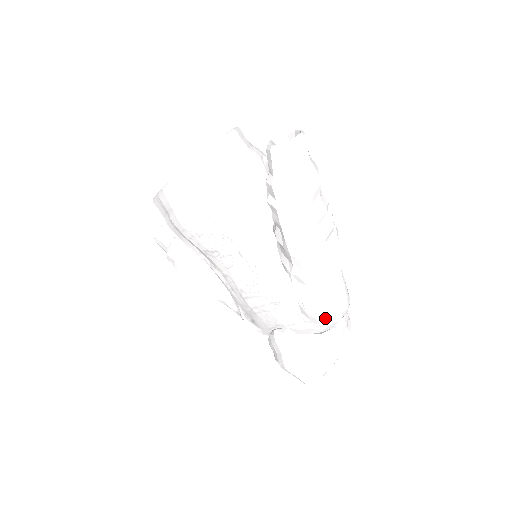
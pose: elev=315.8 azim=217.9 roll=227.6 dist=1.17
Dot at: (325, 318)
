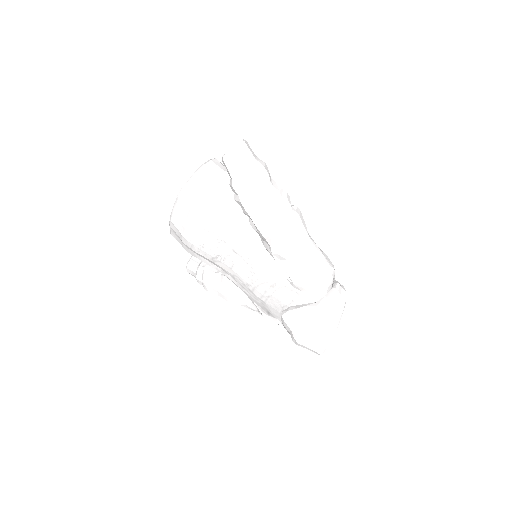
Dot at: (312, 286)
